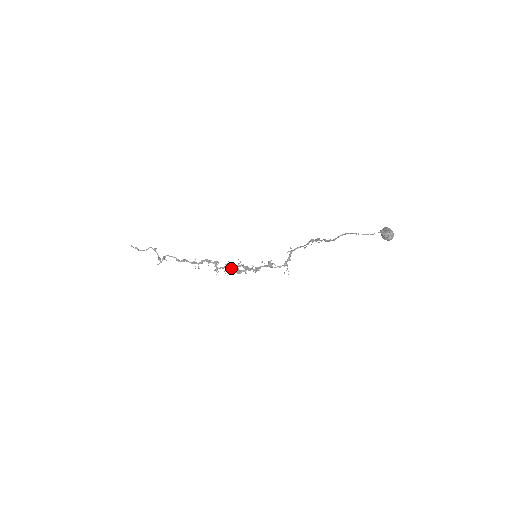
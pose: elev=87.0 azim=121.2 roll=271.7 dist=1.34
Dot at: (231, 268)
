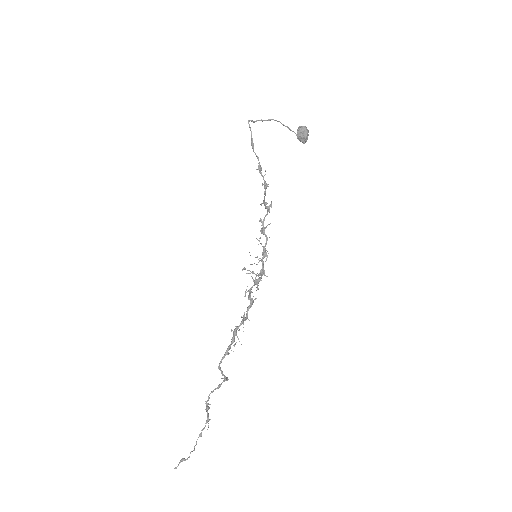
Dot at: (250, 288)
